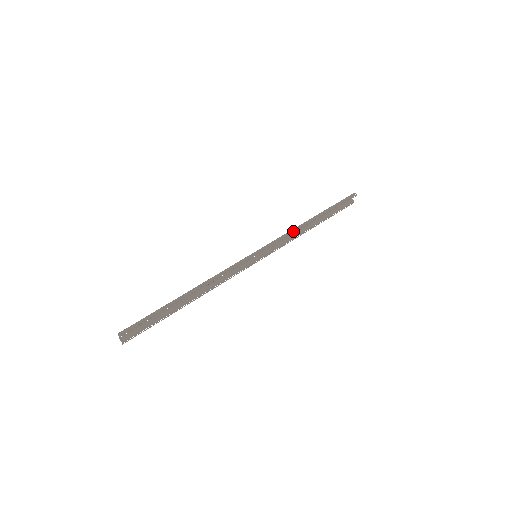
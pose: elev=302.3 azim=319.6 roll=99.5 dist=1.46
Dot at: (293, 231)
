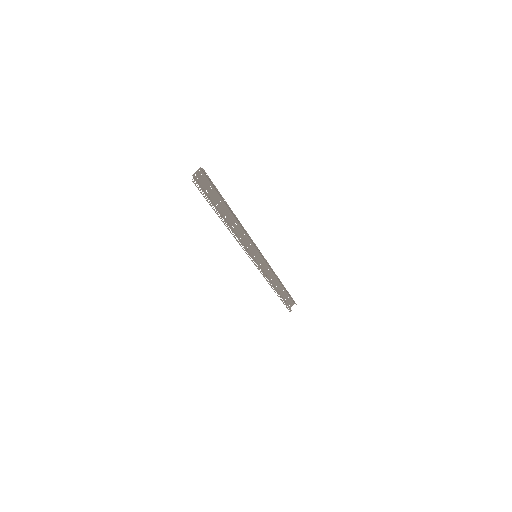
Dot at: (273, 272)
